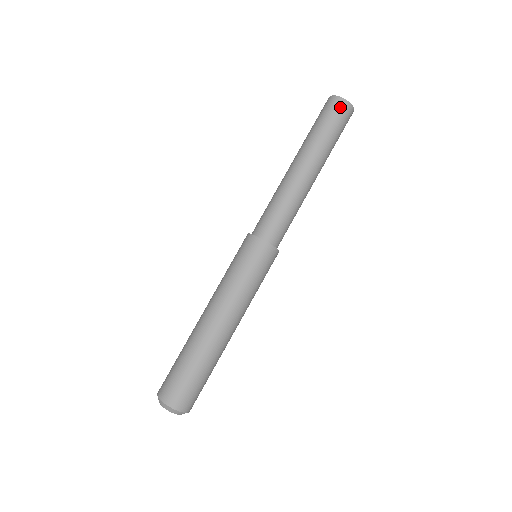
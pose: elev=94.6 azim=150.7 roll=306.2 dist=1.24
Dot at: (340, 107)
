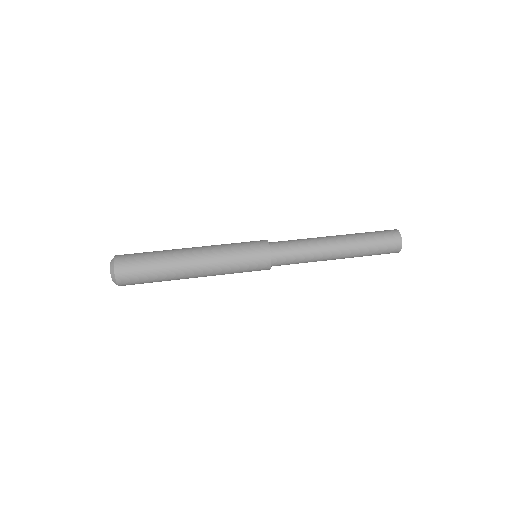
Dot at: (395, 243)
